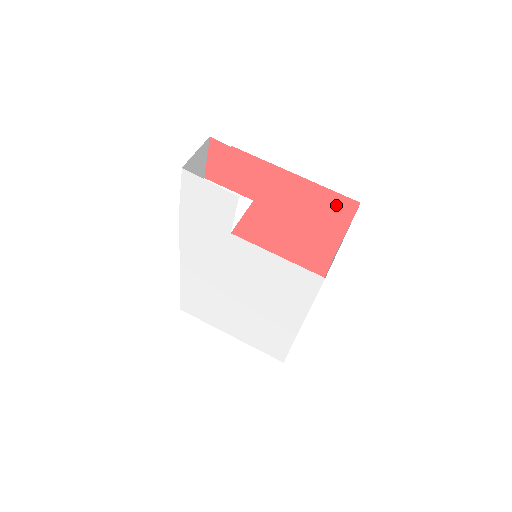
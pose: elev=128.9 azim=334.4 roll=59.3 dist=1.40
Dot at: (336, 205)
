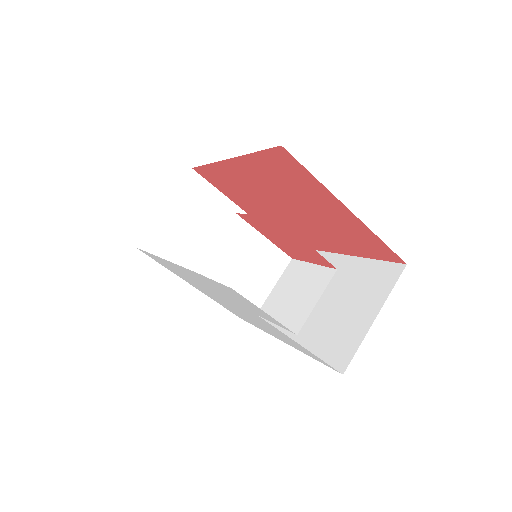
Dot at: (377, 247)
